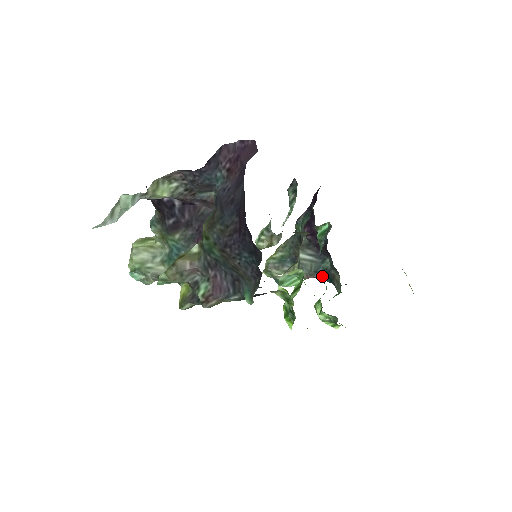
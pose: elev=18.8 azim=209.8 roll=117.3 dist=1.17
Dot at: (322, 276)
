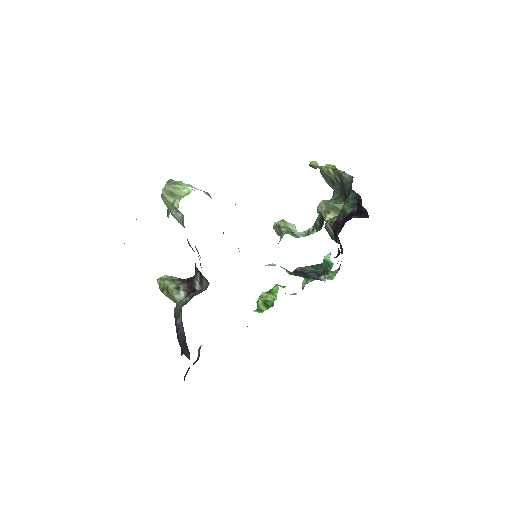
Dot at: occluded
